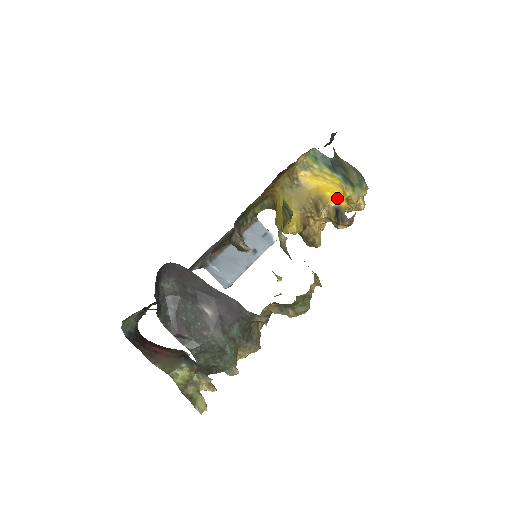
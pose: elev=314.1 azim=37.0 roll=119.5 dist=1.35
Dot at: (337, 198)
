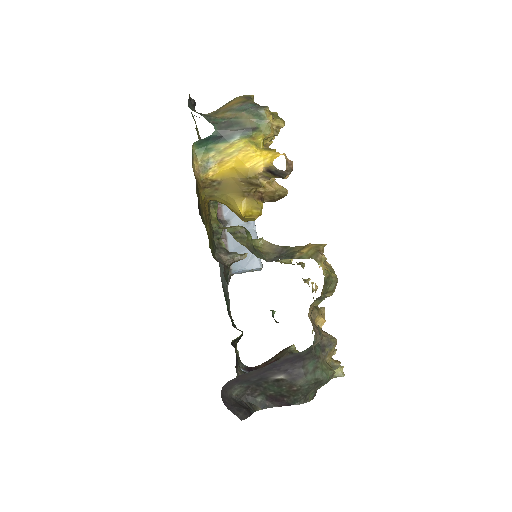
Dot at: (258, 161)
